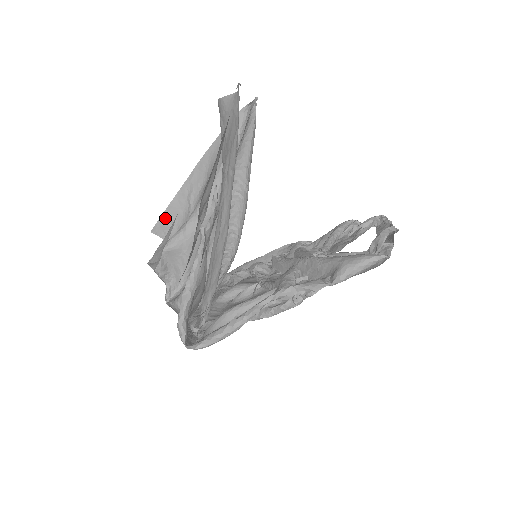
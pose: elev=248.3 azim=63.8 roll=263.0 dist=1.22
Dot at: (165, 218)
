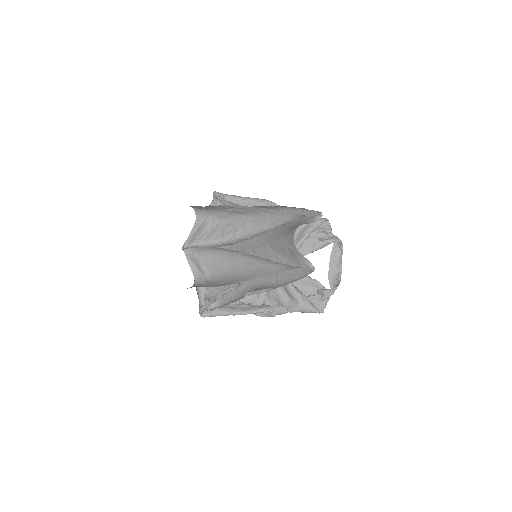
Dot at: (202, 207)
